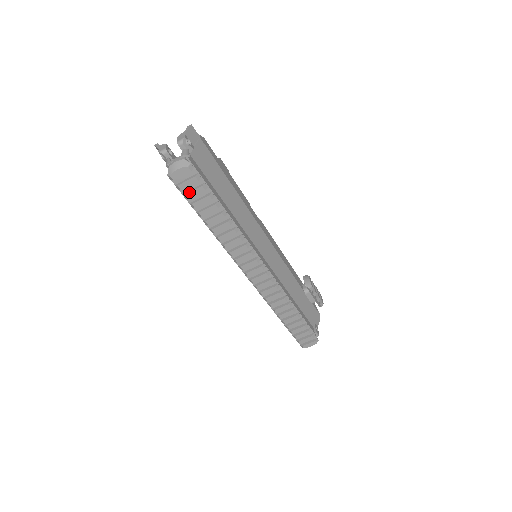
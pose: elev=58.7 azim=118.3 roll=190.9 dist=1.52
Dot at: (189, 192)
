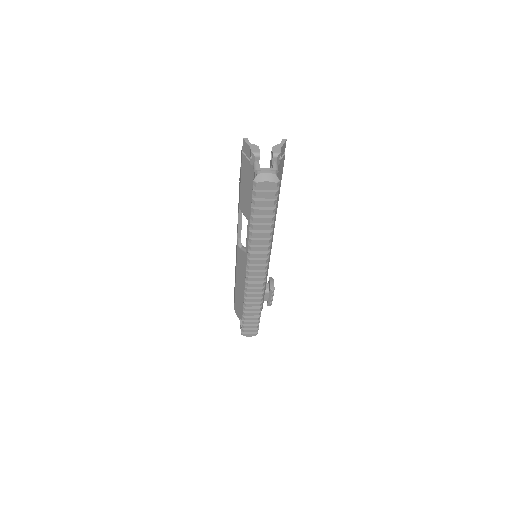
Dot at: (260, 200)
